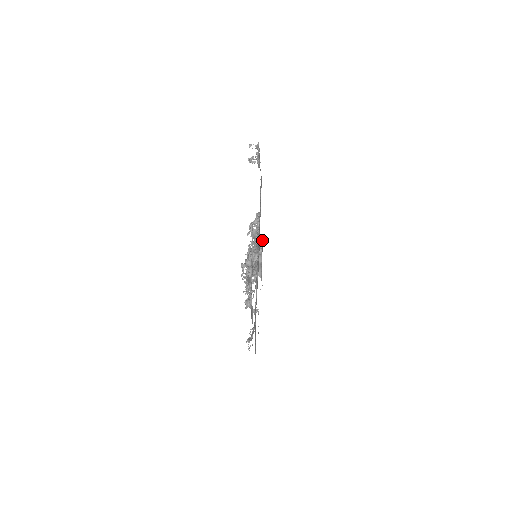
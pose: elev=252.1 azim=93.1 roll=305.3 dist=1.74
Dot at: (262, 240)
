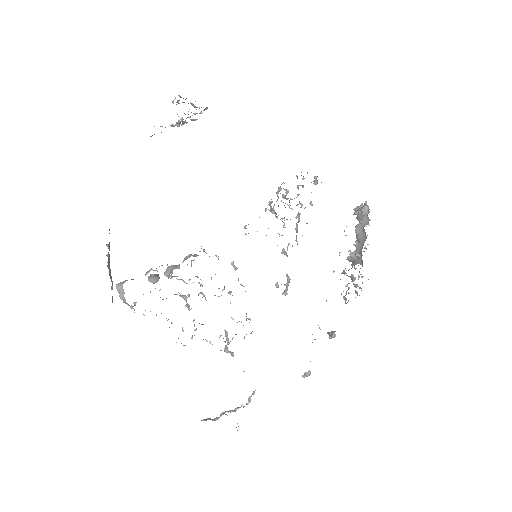
Dot at: occluded
